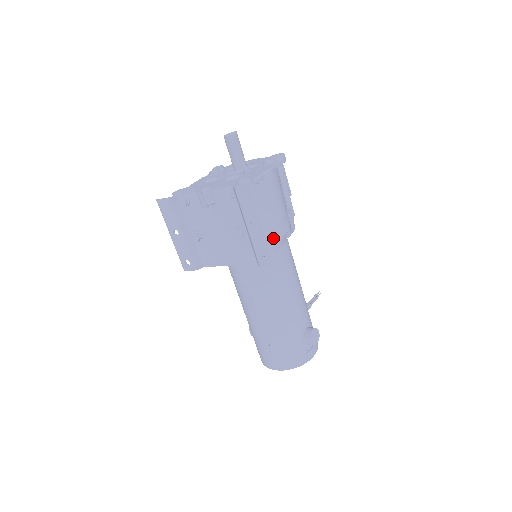
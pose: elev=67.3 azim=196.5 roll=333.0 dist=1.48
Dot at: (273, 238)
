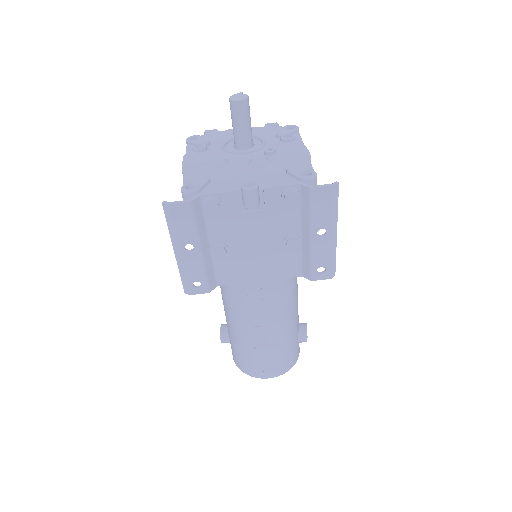
Dot at: occluded
